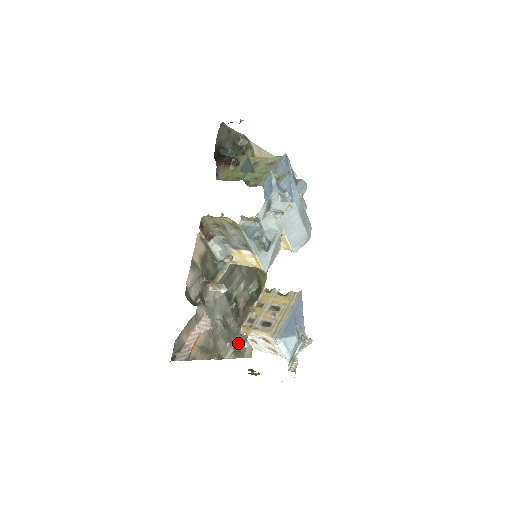
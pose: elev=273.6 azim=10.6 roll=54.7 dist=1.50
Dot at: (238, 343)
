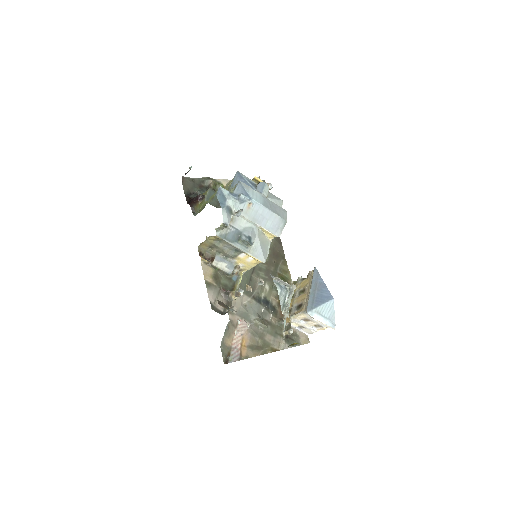
Dot at: (285, 333)
